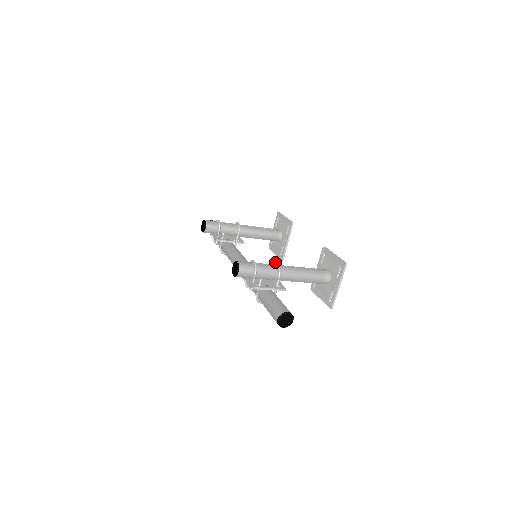
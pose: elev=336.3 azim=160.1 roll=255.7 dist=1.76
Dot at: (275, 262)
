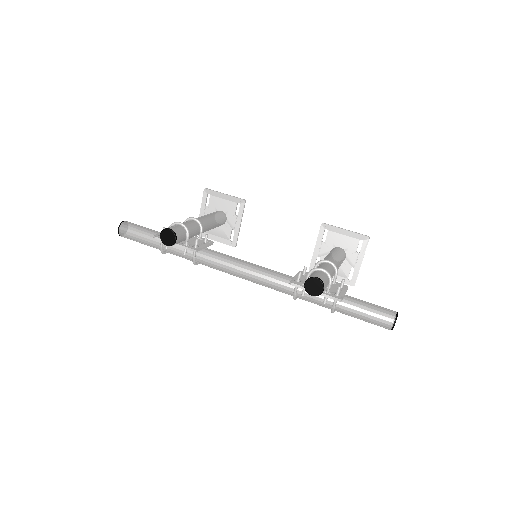
Dot at: (323, 260)
